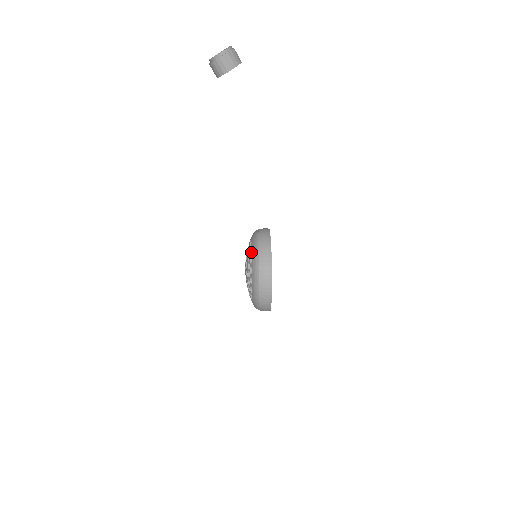
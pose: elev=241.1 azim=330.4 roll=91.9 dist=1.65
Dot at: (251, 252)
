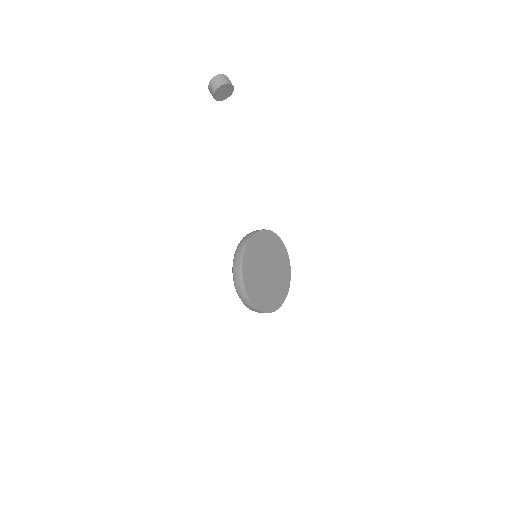
Dot at: occluded
